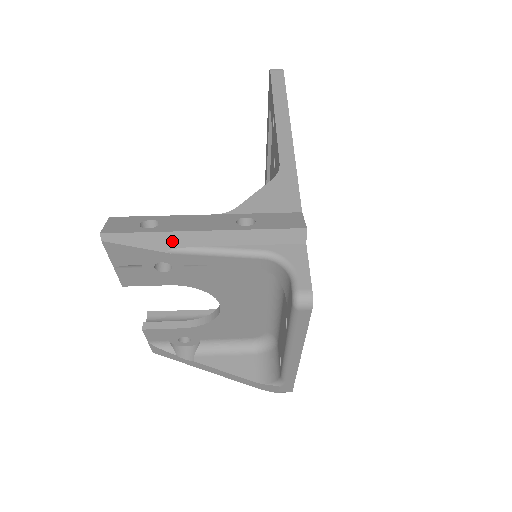
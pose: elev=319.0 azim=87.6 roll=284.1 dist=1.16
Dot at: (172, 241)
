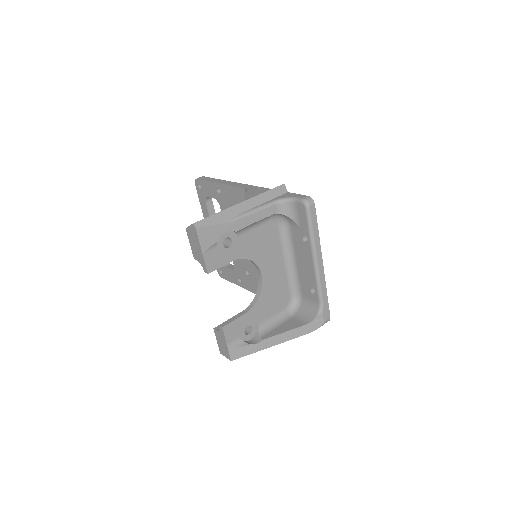
Dot at: (230, 214)
